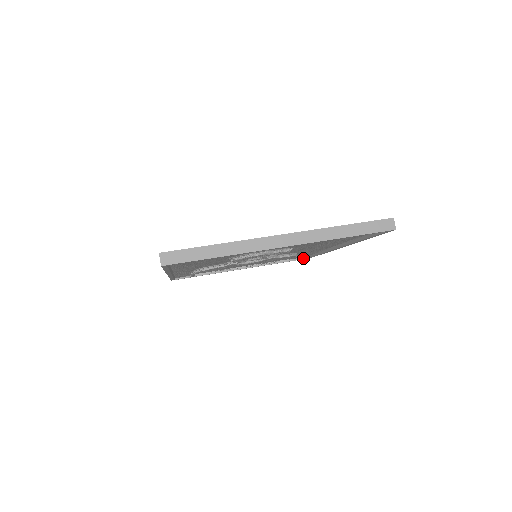
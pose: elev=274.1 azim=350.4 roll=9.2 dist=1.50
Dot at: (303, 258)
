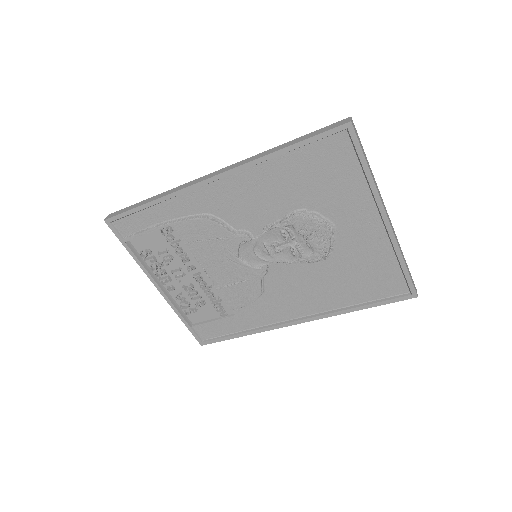
Dot at: (200, 338)
